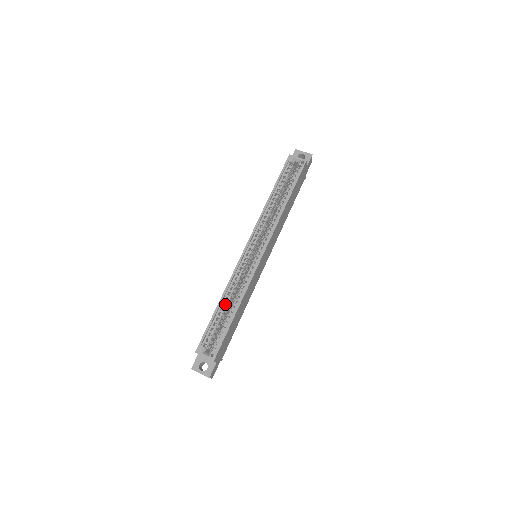
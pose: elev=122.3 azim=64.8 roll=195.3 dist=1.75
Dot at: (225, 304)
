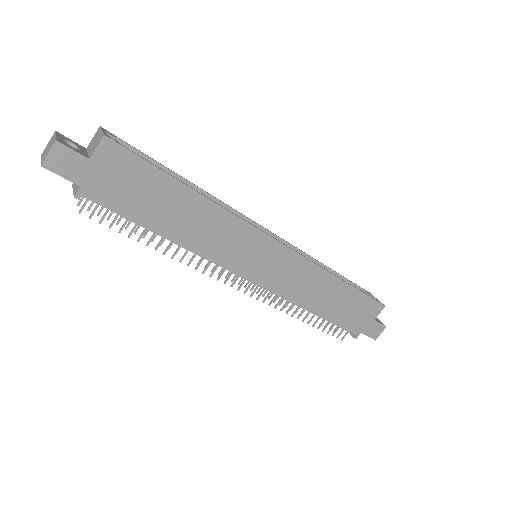
Dot at: occluded
